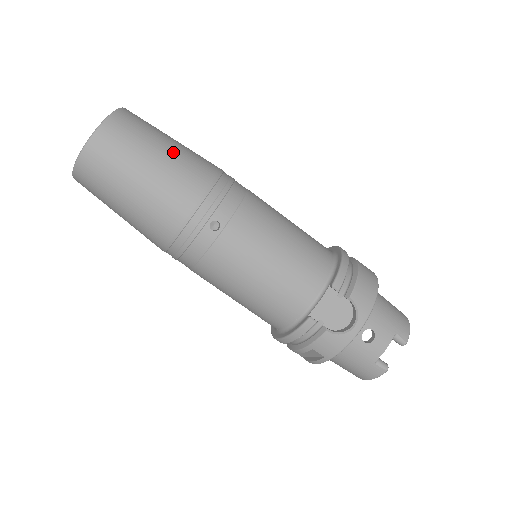
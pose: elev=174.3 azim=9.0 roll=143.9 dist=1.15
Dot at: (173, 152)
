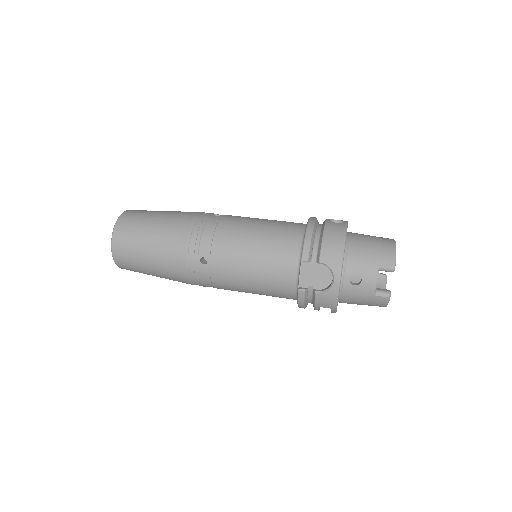
Dot at: (158, 227)
